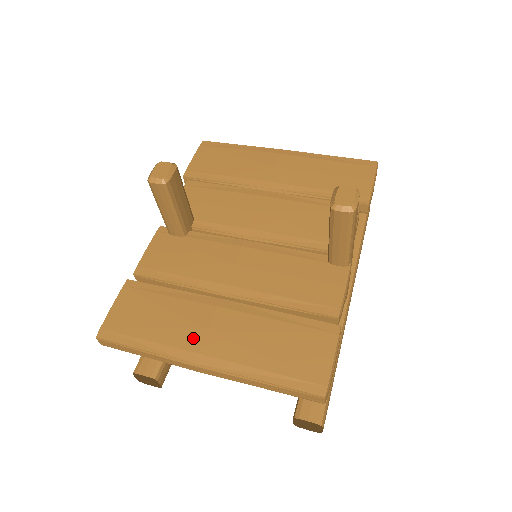
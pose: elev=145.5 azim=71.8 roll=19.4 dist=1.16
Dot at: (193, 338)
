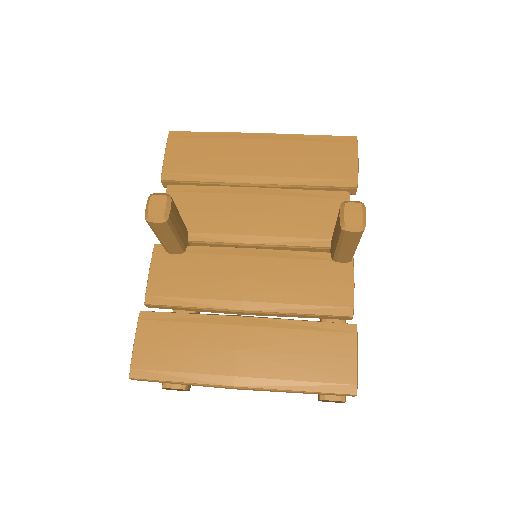
Dot at: (225, 362)
